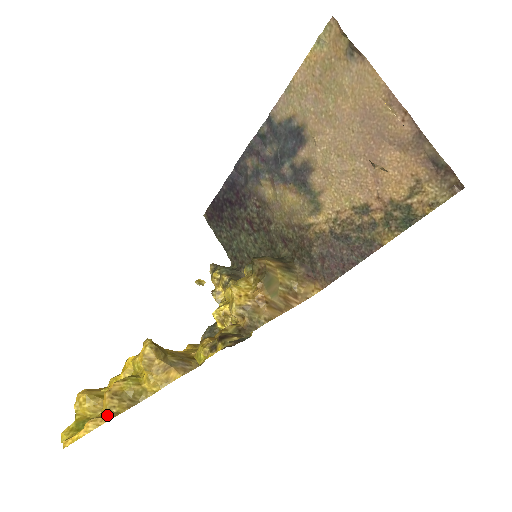
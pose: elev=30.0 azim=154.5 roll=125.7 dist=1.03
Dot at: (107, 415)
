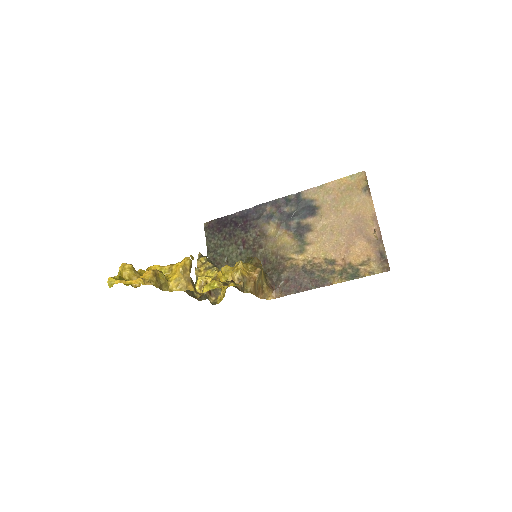
Dot at: (150, 282)
